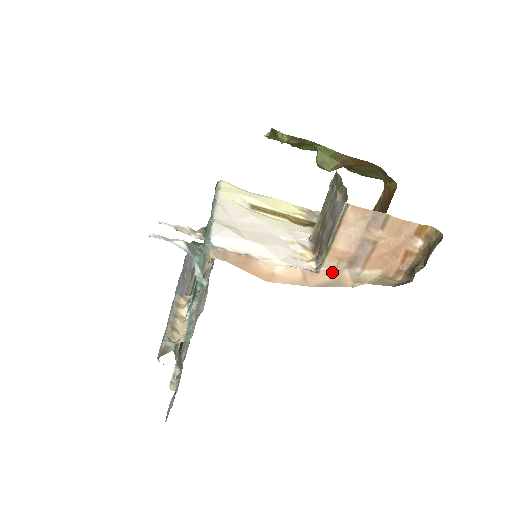
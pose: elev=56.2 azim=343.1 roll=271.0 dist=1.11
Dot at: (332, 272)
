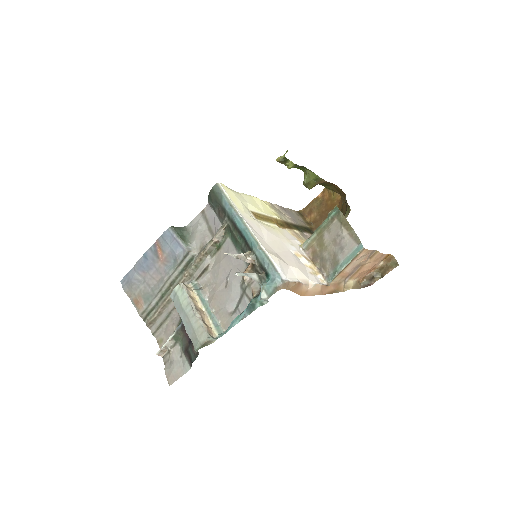
Dot at: (336, 284)
